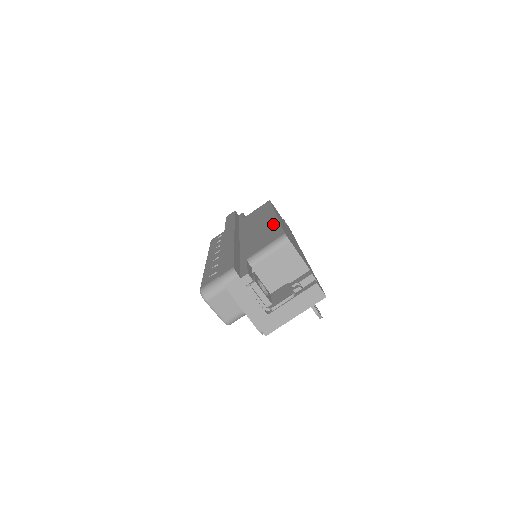
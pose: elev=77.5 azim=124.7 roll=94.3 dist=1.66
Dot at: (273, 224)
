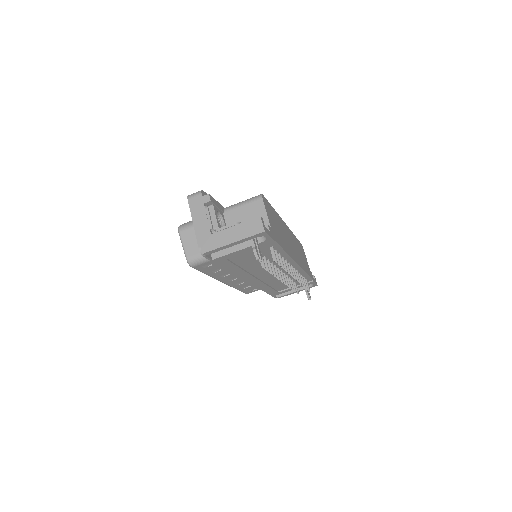
Dot at: occluded
